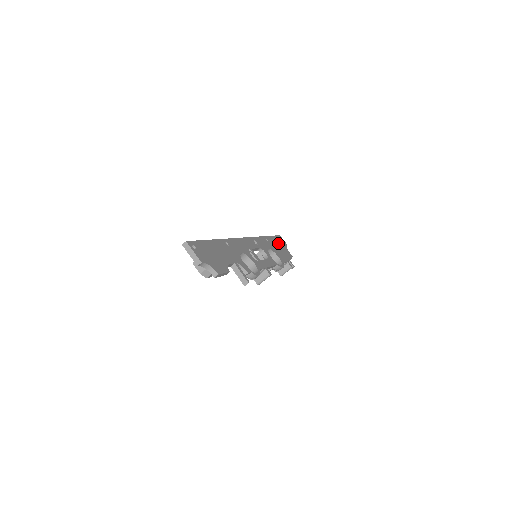
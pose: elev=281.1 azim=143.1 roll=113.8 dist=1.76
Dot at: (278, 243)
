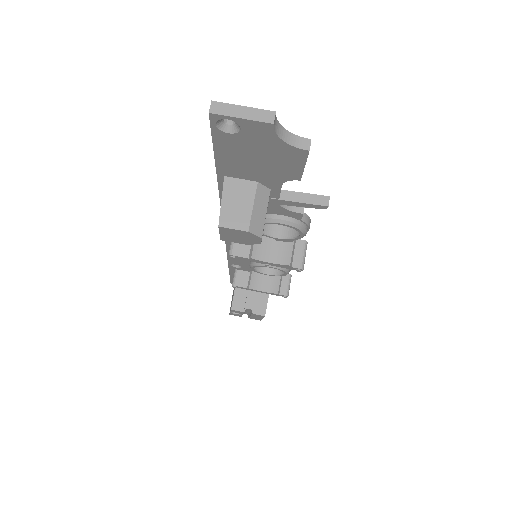
Dot at: occluded
